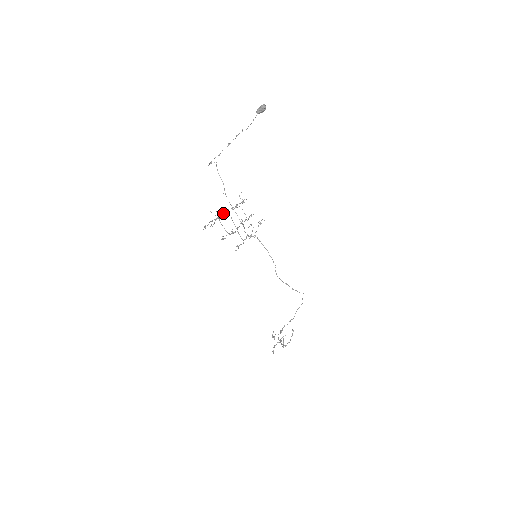
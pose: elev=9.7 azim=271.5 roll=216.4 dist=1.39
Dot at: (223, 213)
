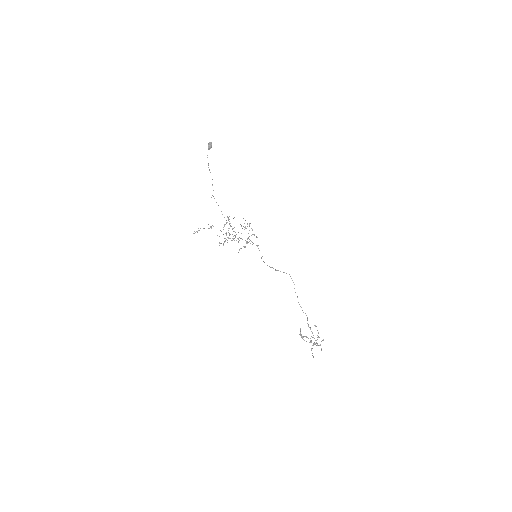
Dot at: (228, 230)
